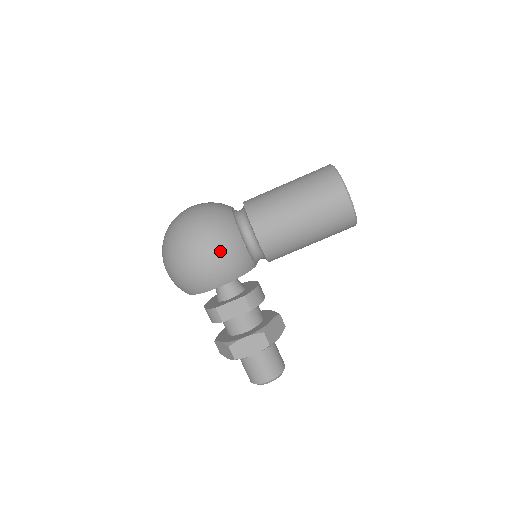
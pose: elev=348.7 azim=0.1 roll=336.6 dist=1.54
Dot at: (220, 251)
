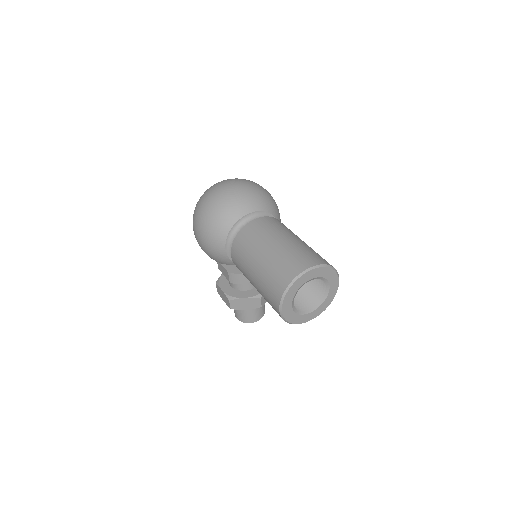
Dot at: (204, 242)
